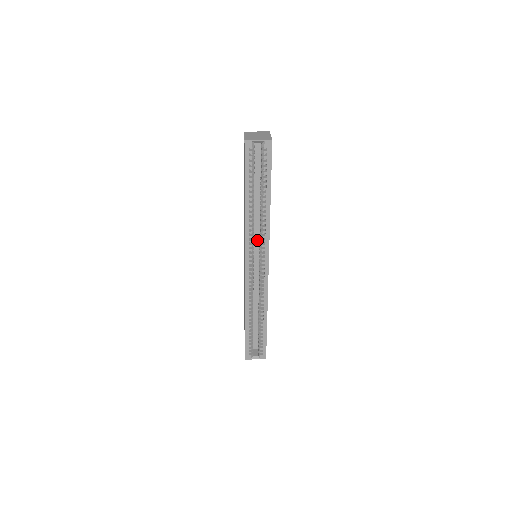
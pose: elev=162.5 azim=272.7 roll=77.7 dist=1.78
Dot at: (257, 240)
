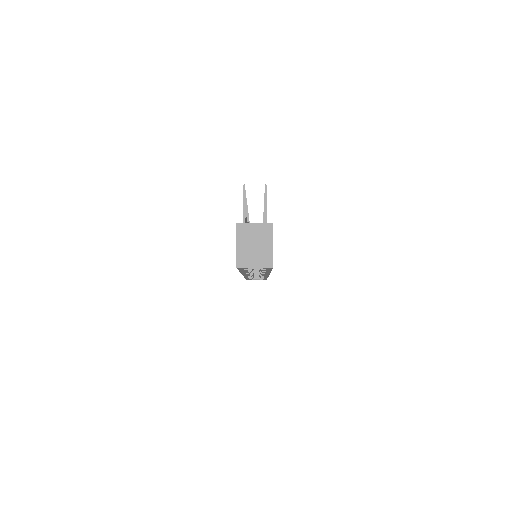
Dot at: occluded
